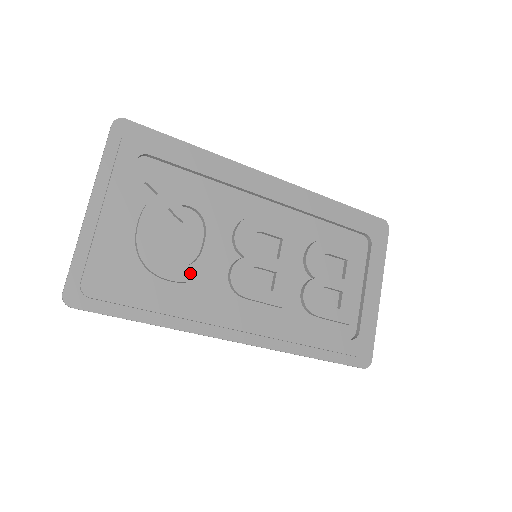
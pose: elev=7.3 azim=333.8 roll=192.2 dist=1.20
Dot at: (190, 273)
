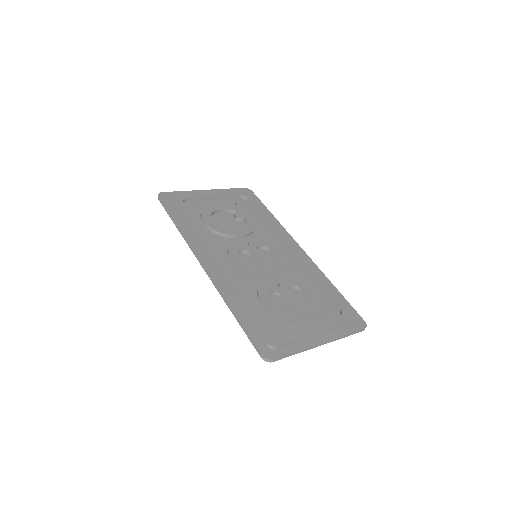
Dot at: (216, 227)
